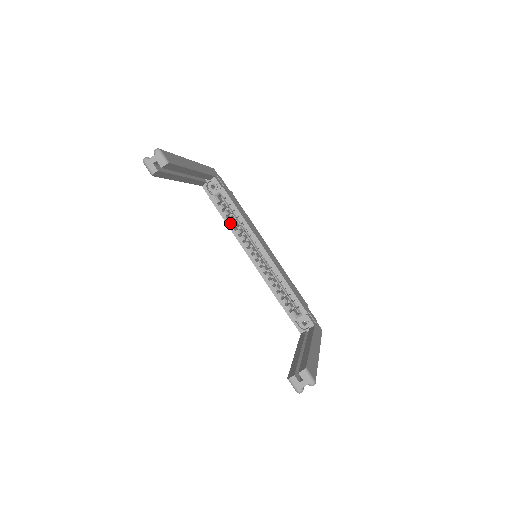
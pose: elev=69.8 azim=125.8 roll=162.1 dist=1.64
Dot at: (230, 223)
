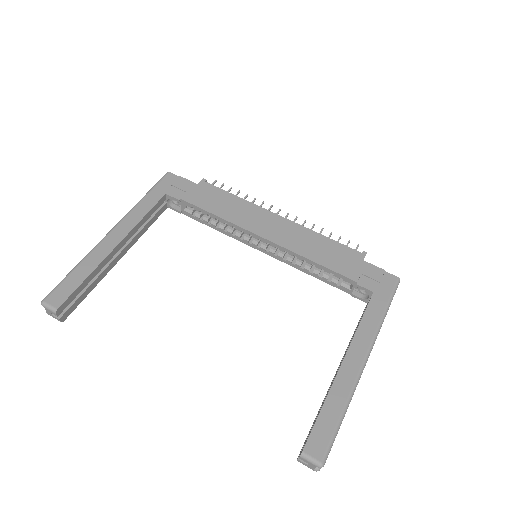
Dot at: (217, 227)
